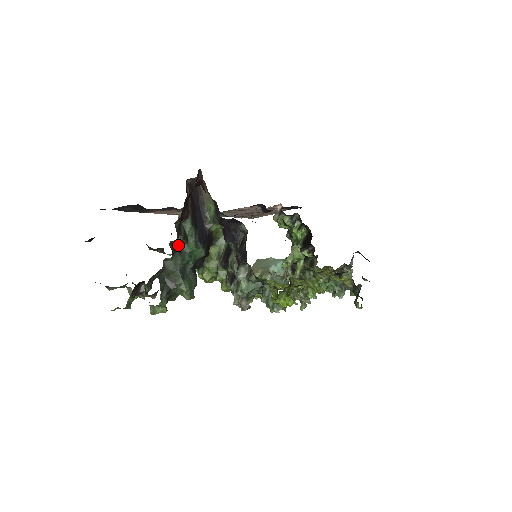
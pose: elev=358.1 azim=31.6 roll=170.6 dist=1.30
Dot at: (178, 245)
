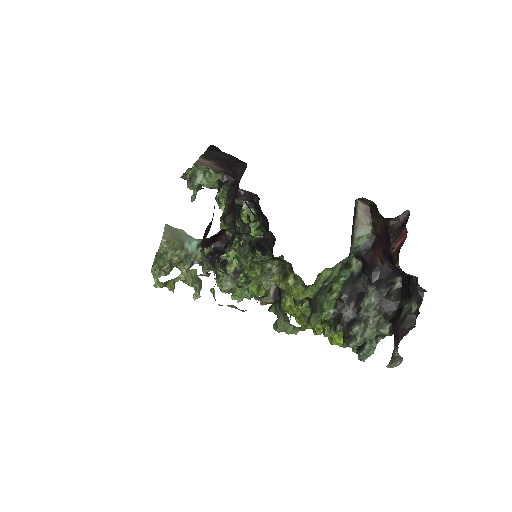
Dot at: (342, 269)
